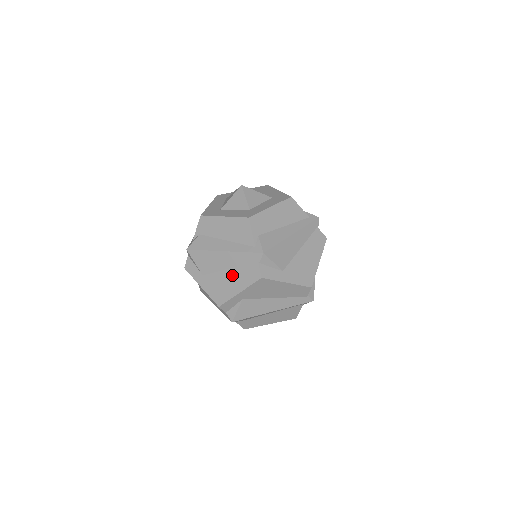
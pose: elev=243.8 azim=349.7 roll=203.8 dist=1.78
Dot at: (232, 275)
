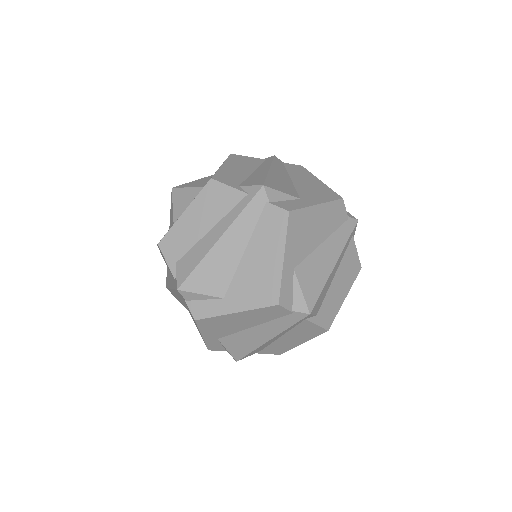
Dot at: (255, 252)
